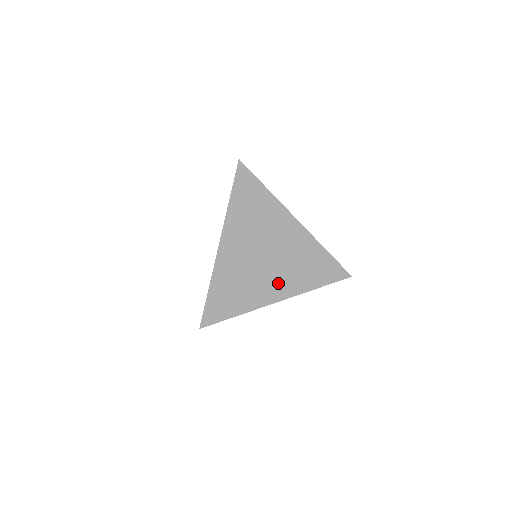
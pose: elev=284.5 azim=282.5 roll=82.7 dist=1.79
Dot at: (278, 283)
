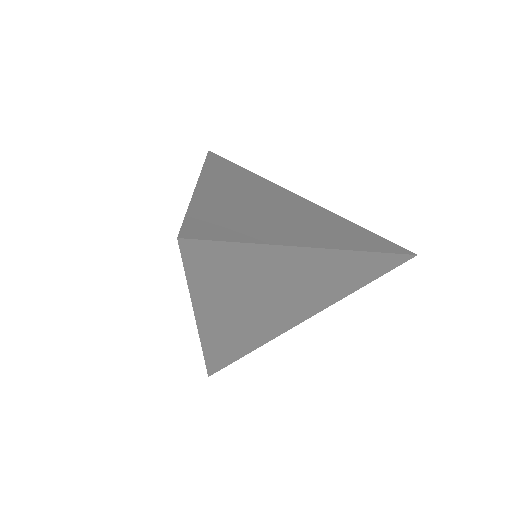
Dot at: (308, 232)
